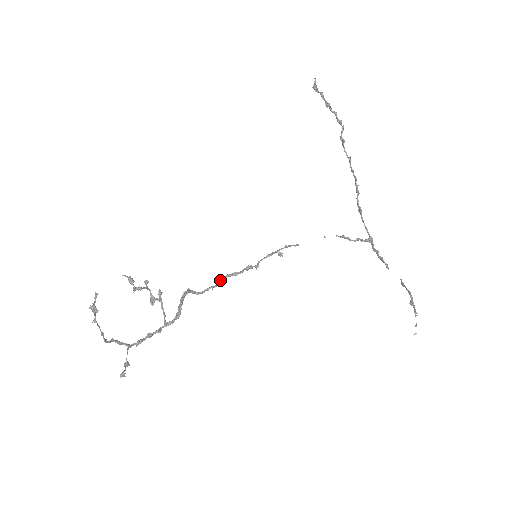
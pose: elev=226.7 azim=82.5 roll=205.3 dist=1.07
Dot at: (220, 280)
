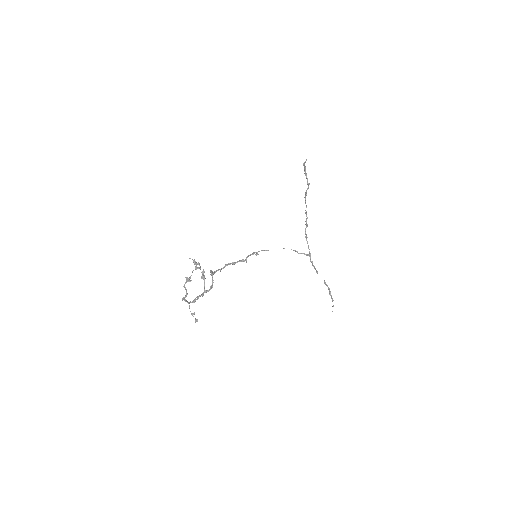
Dot at: (225, 266)
